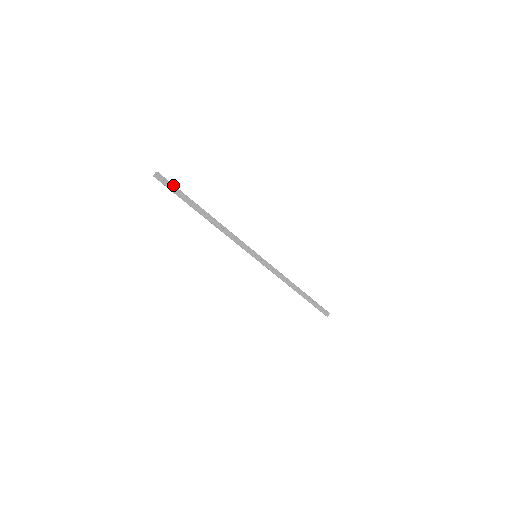
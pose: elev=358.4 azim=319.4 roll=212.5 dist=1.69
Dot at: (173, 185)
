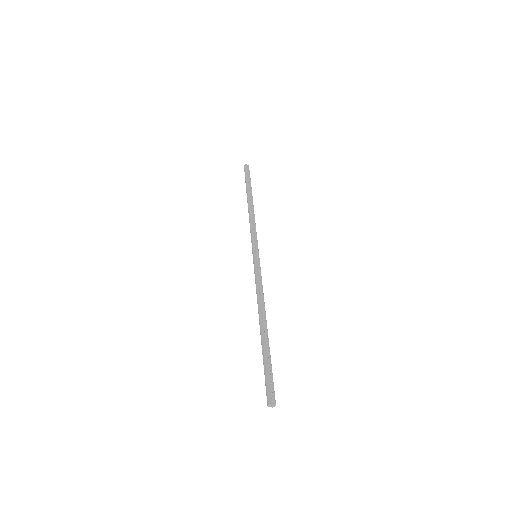
Dot at: occluded
